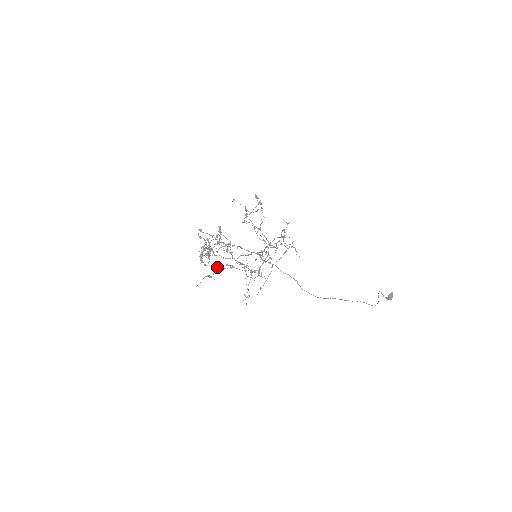
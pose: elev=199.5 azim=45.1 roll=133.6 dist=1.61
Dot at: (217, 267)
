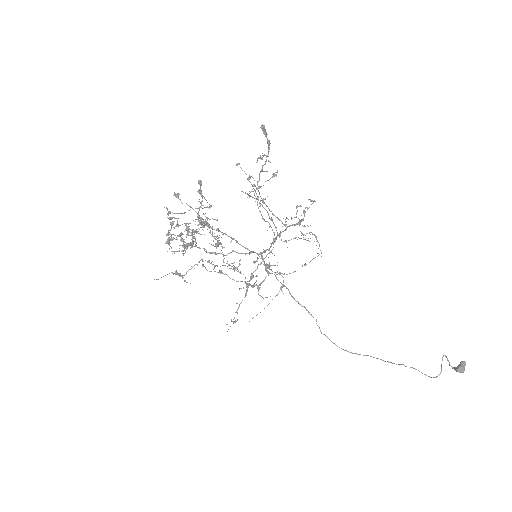
Dot at: (195, 264)
